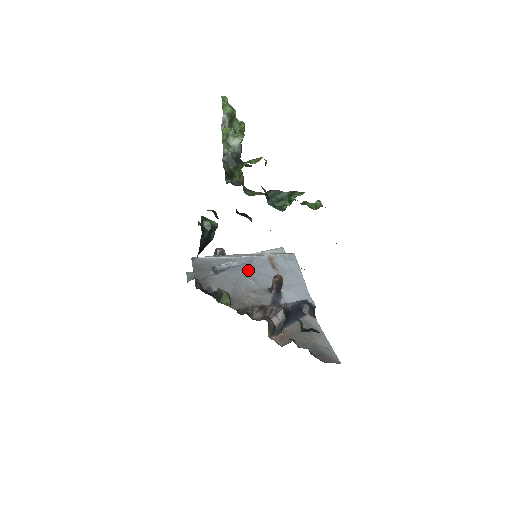
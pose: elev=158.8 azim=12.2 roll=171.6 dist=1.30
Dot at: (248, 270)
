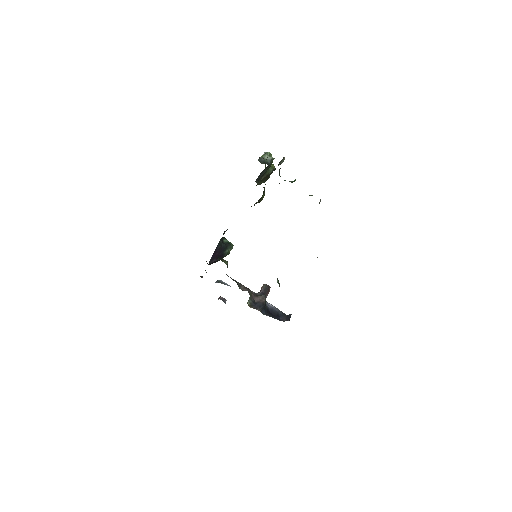
Dot at: occluded
